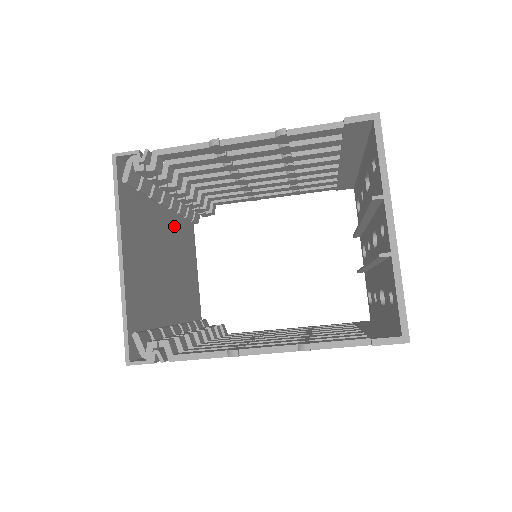
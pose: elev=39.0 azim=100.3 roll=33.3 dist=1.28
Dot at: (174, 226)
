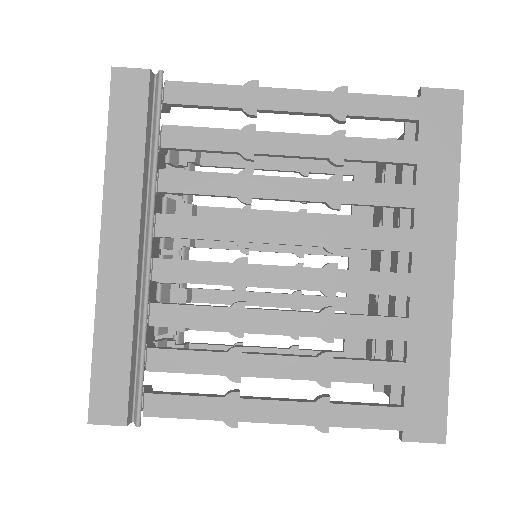
Dot at: (150, 283)
